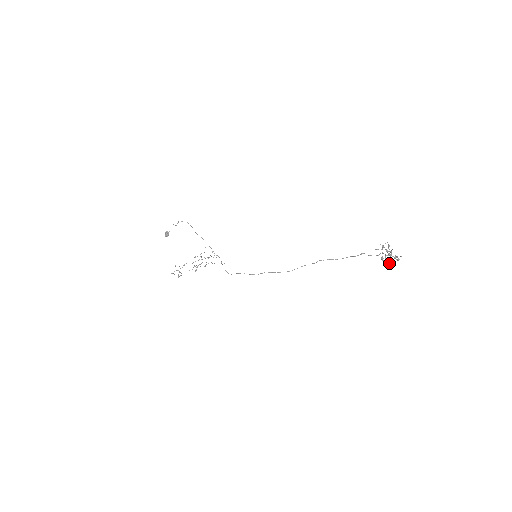
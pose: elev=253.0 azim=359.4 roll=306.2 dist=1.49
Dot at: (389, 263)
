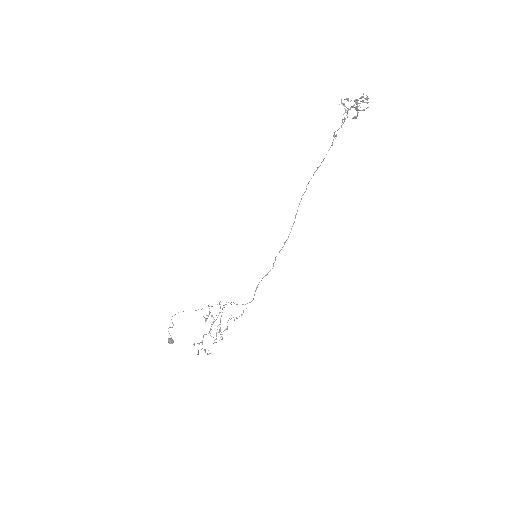
Dot at: (363, 109)
